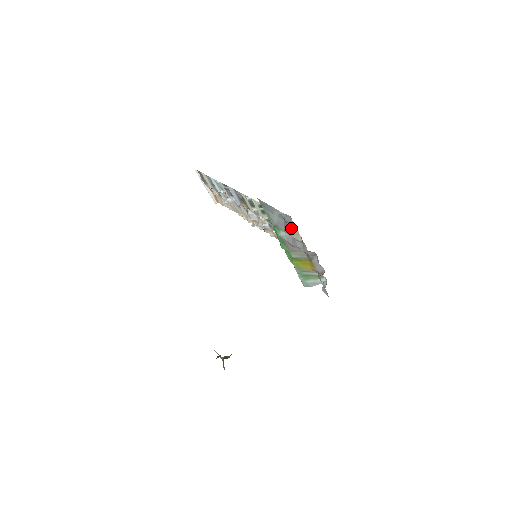
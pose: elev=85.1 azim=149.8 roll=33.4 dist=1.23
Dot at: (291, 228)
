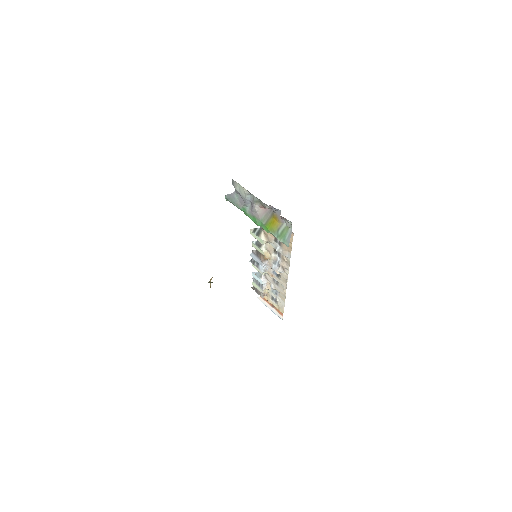
Dot at: (240, 191)
